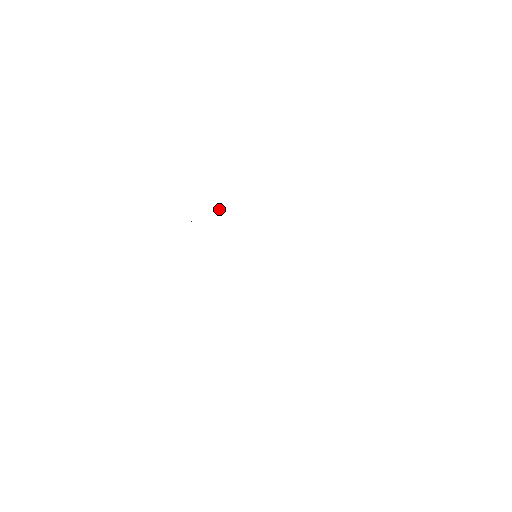
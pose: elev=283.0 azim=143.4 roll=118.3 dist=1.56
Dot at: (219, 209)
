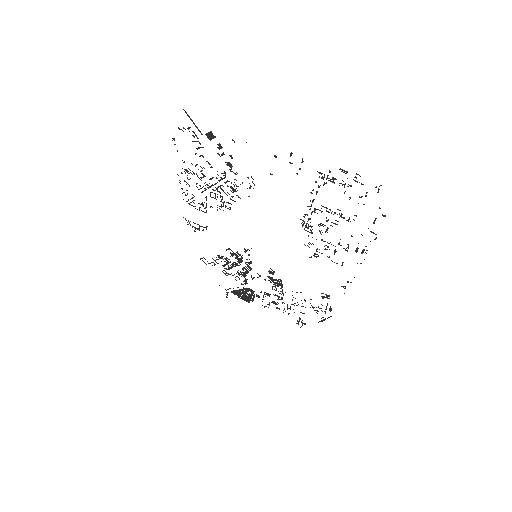
Dot at: (197, 229)
